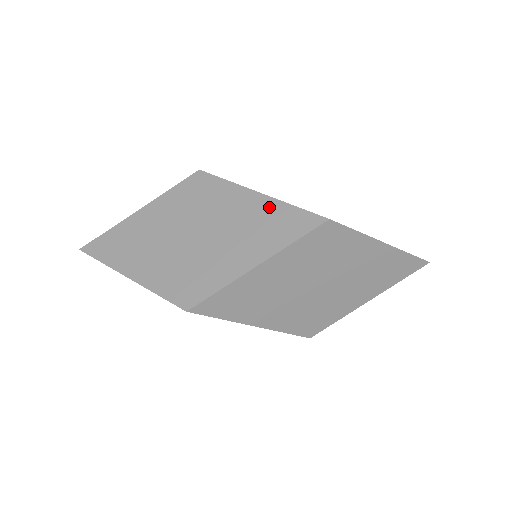
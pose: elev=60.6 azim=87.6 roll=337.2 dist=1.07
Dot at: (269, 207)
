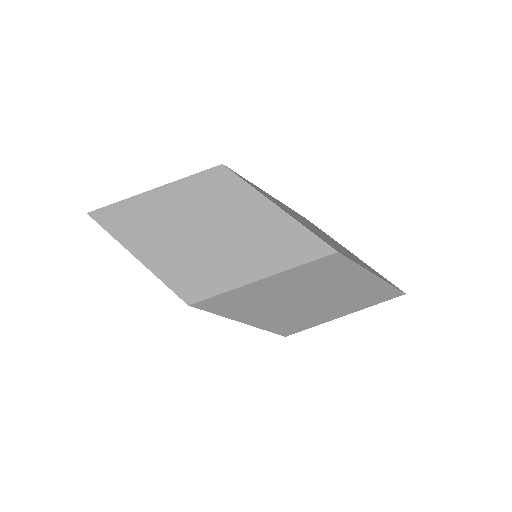
Dot at: (284, 224)
